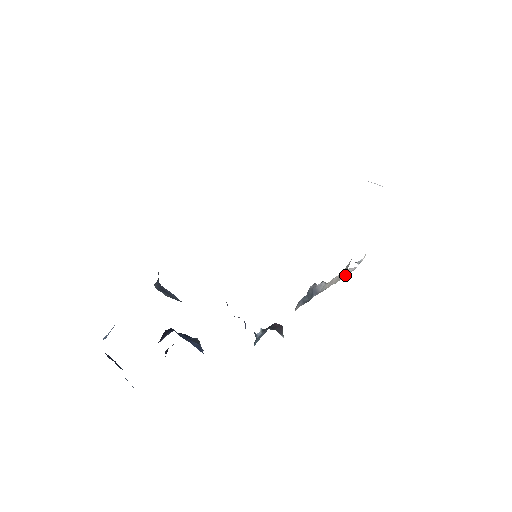
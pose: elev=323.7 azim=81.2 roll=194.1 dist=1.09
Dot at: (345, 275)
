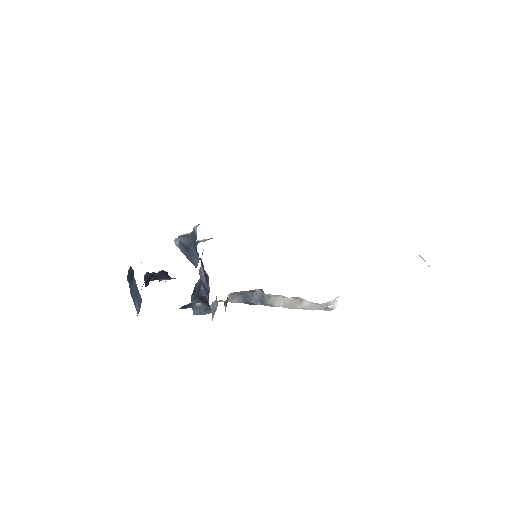
Dot at: (305, 309)
